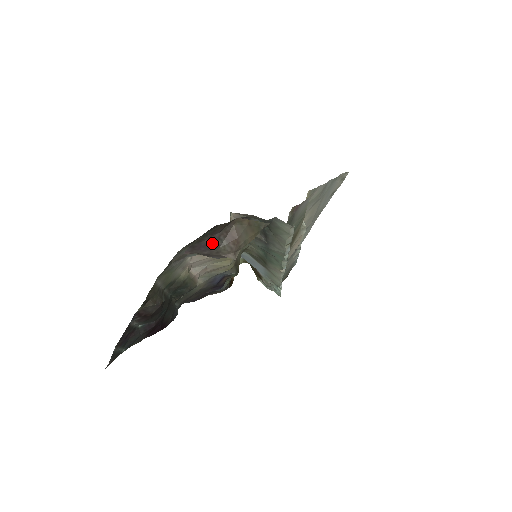
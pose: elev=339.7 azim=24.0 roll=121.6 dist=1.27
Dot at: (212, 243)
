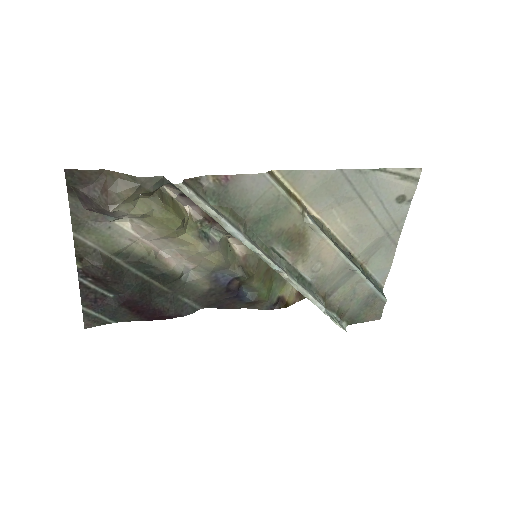
Dot at: (88, 194)
